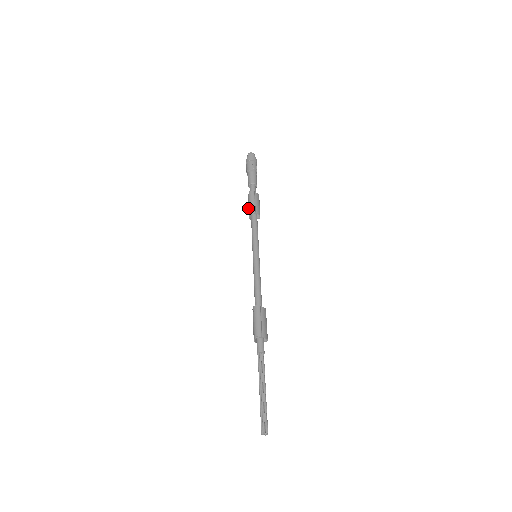
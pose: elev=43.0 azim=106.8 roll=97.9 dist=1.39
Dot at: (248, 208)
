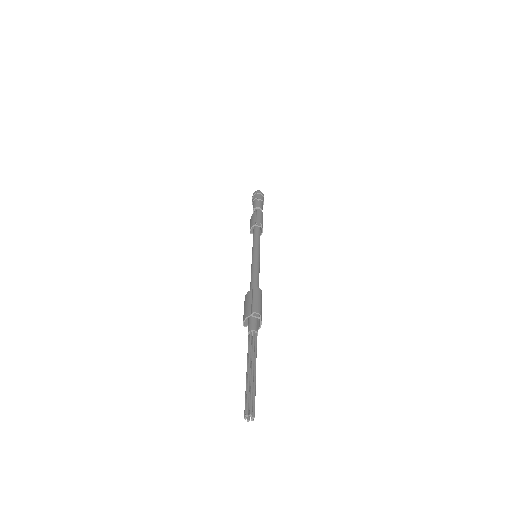
Dot at: (252, 221)
